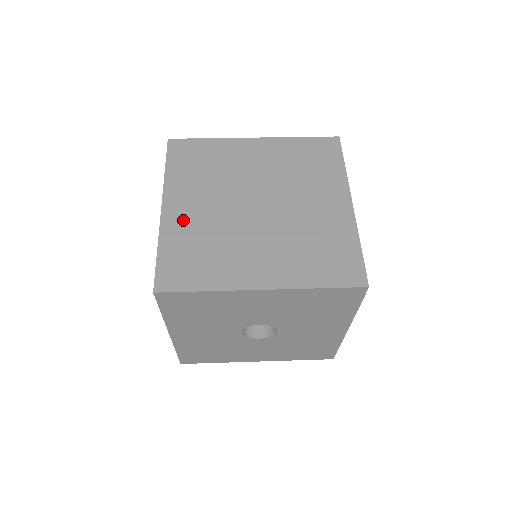
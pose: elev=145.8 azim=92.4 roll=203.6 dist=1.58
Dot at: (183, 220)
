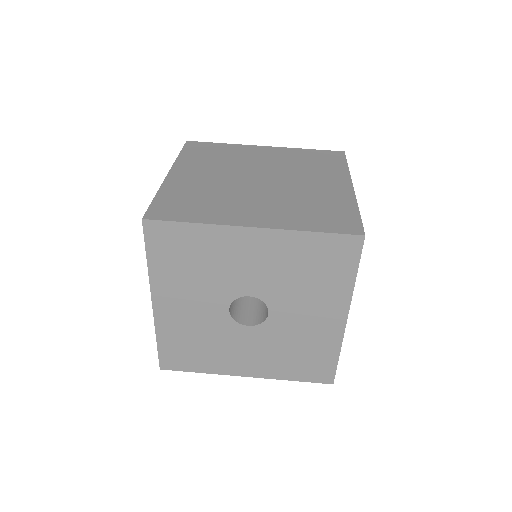
Dot at: (186, 181)
